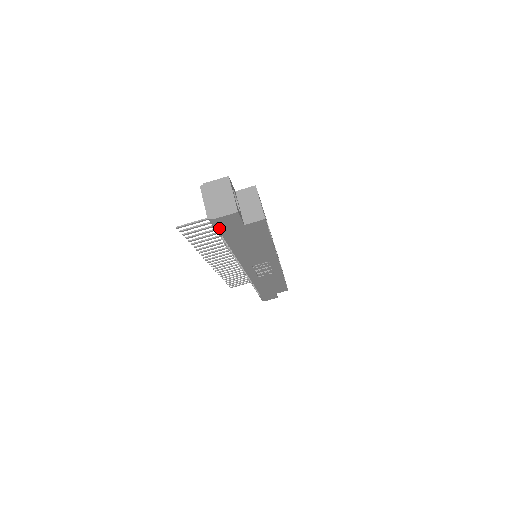
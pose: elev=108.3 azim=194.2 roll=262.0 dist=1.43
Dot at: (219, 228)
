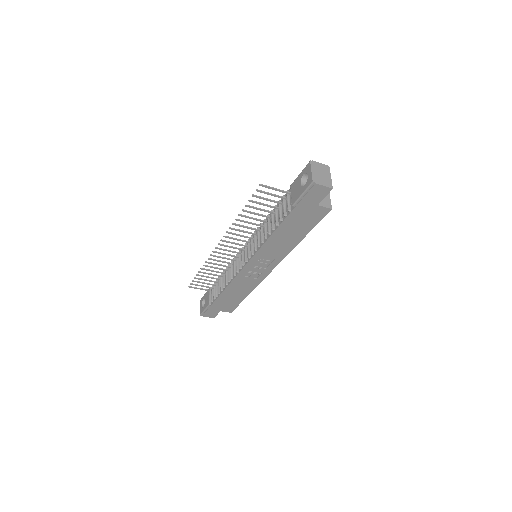
Dot at: (306, 196)
